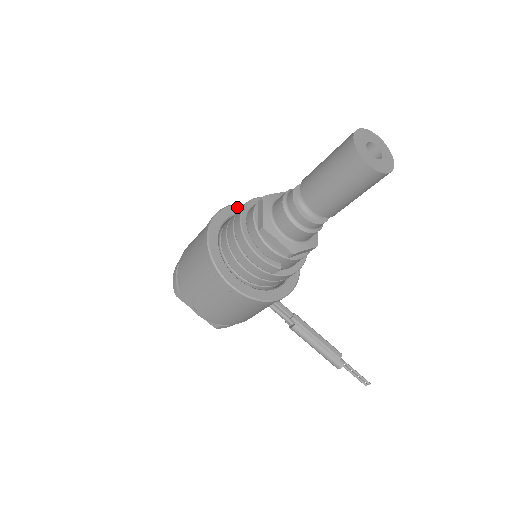
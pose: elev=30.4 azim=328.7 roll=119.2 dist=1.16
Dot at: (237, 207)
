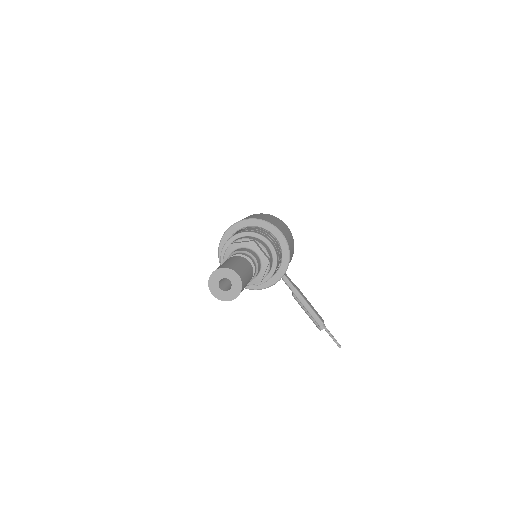
Dot at: (249, 221)
